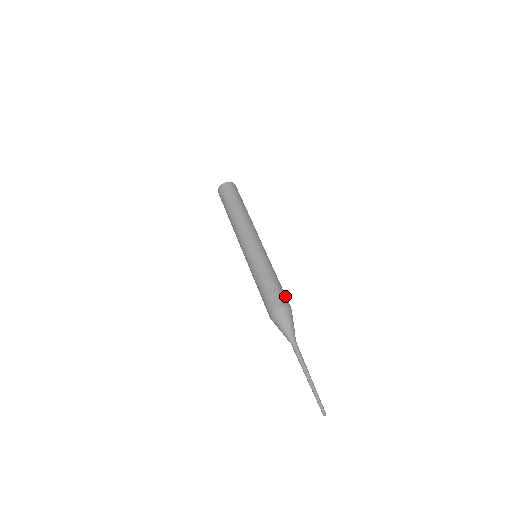
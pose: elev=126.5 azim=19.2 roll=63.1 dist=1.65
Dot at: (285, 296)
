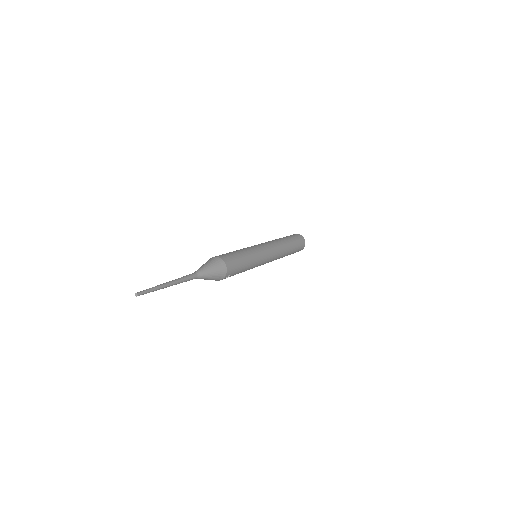
Dot at: (235, 265)
